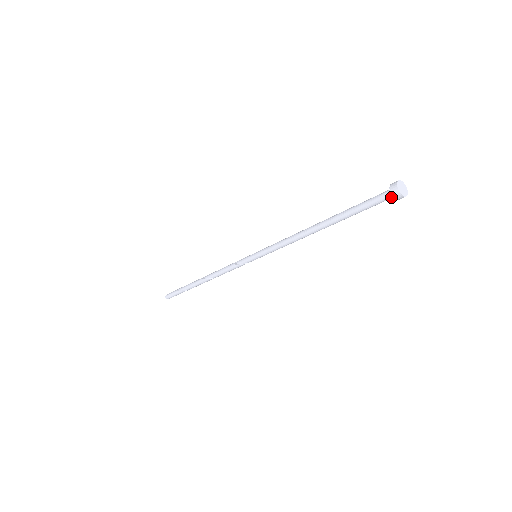
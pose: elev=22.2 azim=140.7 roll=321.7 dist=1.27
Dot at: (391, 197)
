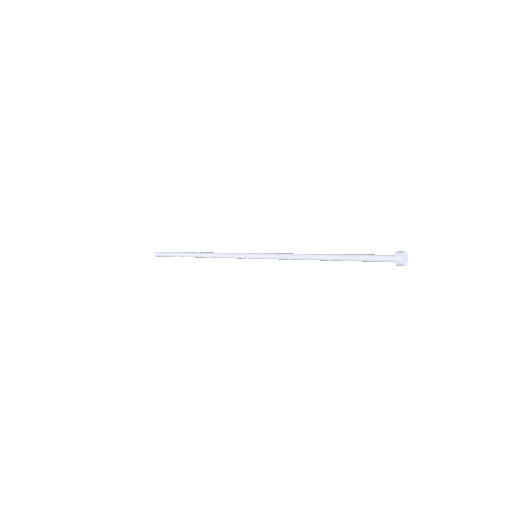
Dot at: (393, 260)
